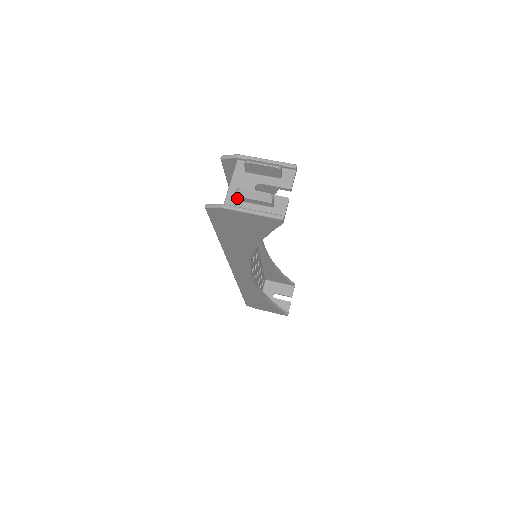
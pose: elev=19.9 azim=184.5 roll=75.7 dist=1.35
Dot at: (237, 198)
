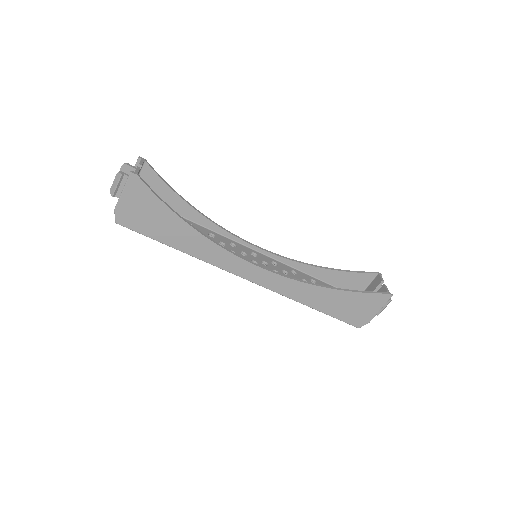
Dot at: occluded
